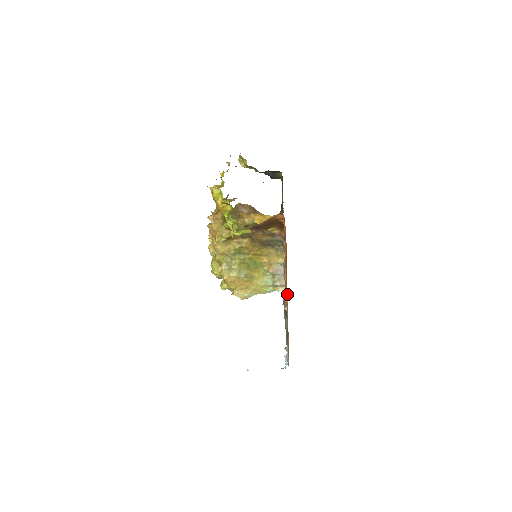
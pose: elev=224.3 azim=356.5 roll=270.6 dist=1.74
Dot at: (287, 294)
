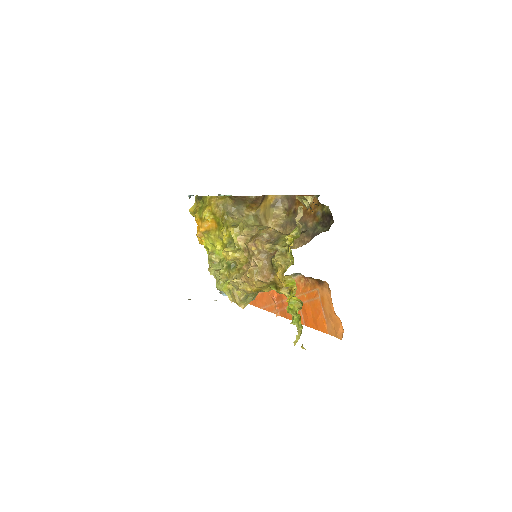
Dot at: (283, 310)
